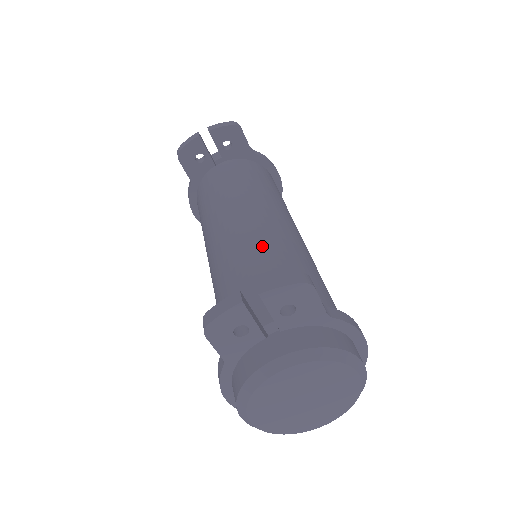
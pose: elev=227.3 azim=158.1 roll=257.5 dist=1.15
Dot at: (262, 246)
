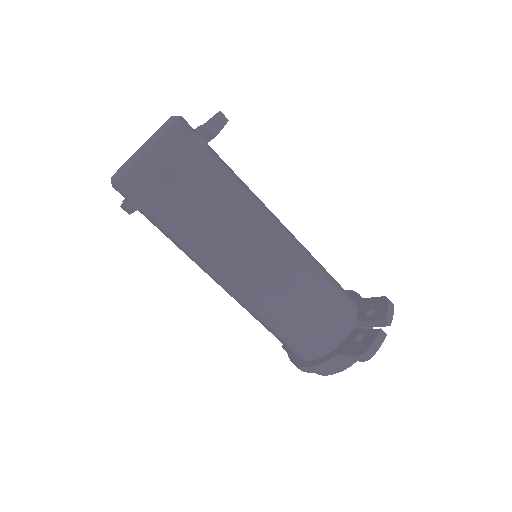
Dot at: (311, 267)
